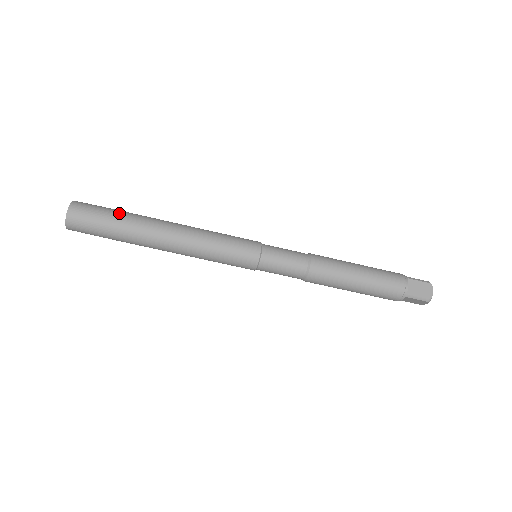
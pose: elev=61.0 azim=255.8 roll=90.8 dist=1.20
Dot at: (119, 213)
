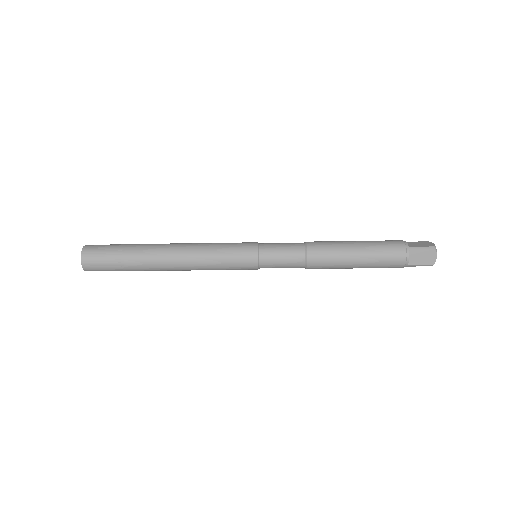
Dot at: (123, 254)
